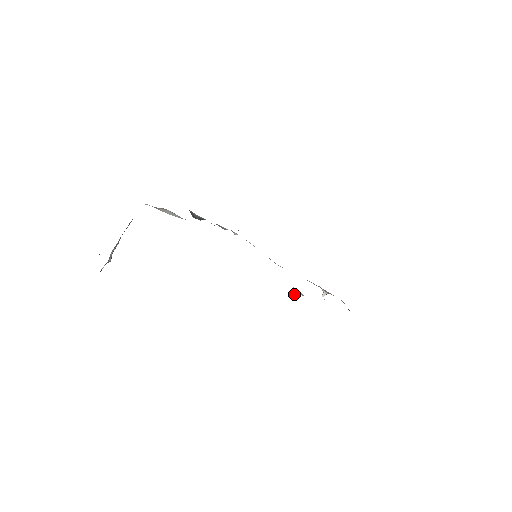
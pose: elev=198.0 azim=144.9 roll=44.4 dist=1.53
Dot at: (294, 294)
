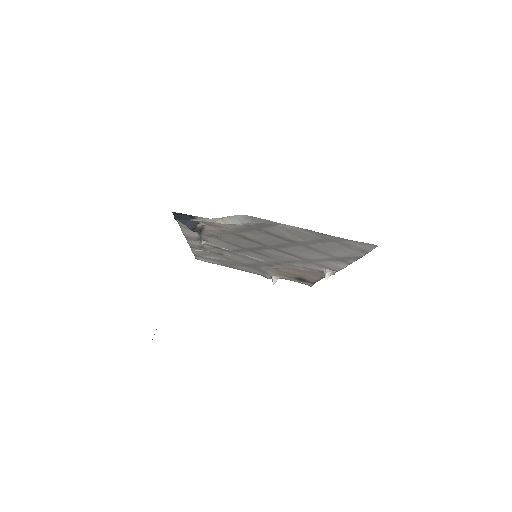
Dot at: (326, 276)
